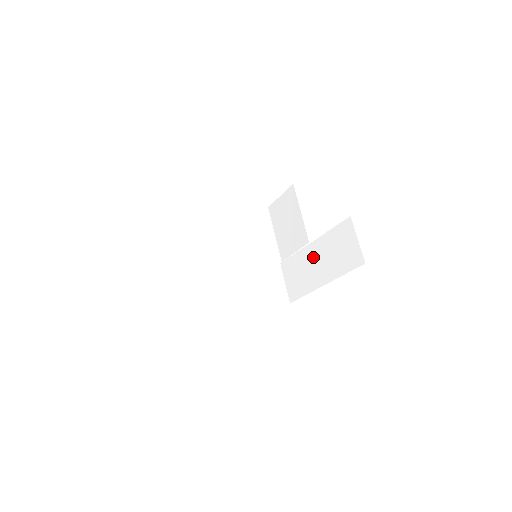
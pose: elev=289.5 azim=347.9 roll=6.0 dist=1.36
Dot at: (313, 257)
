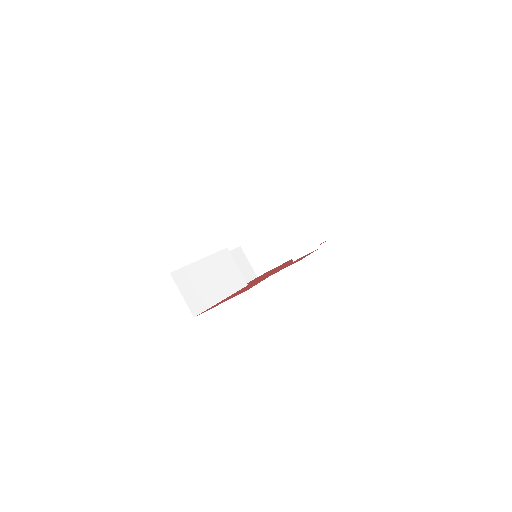
Dot at: (276, 239)
